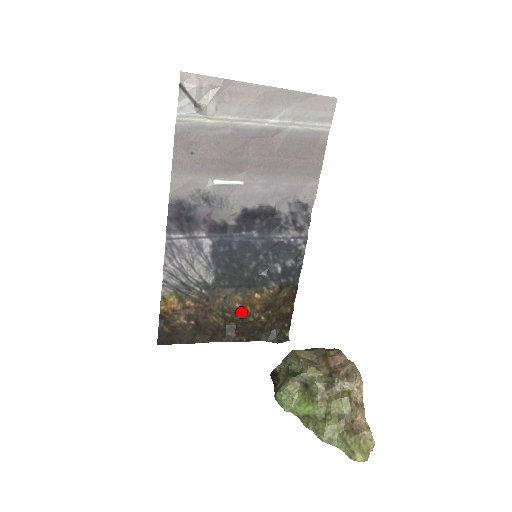
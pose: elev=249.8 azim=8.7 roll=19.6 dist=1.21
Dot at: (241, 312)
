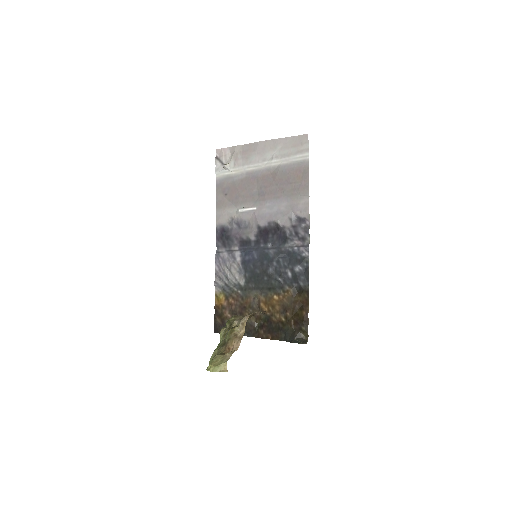
Dot at: (266, 312)
